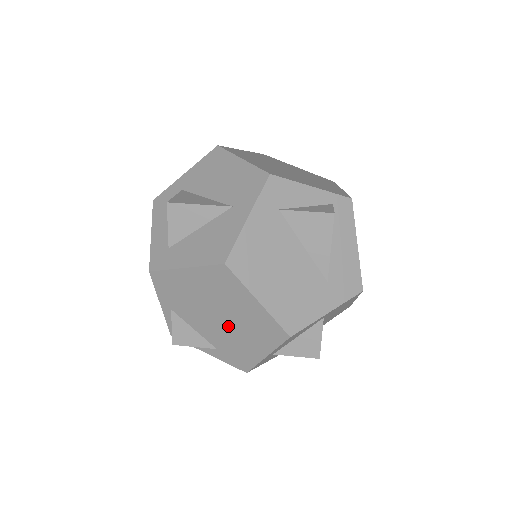
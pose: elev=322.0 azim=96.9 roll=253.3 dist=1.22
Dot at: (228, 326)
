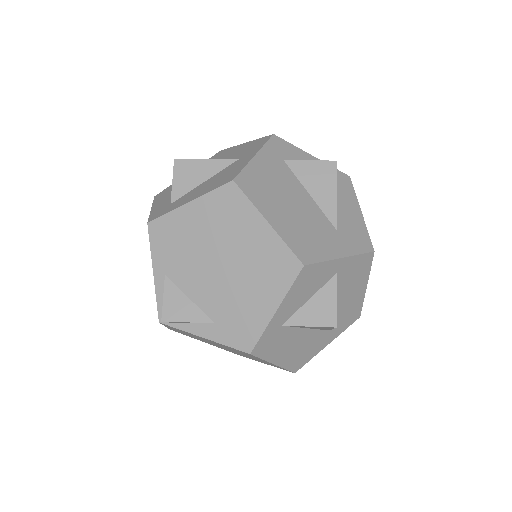
Dot at: (231, 276)
